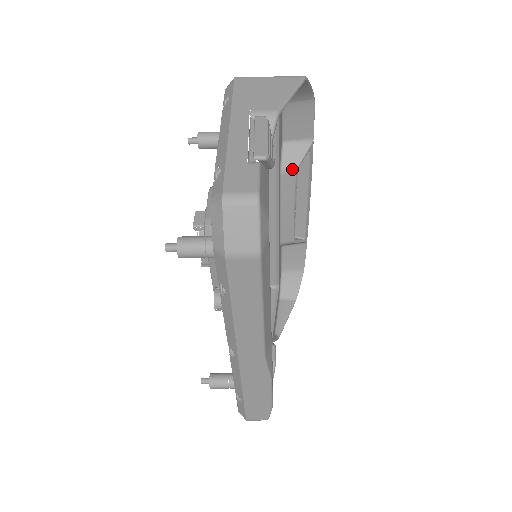
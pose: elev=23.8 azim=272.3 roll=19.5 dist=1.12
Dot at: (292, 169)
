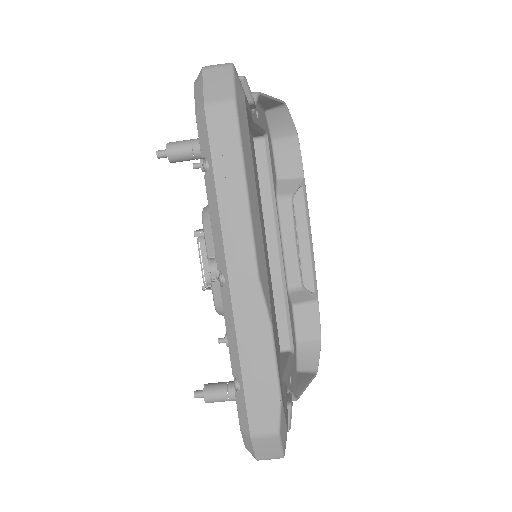
Dot at: (287, 197)
